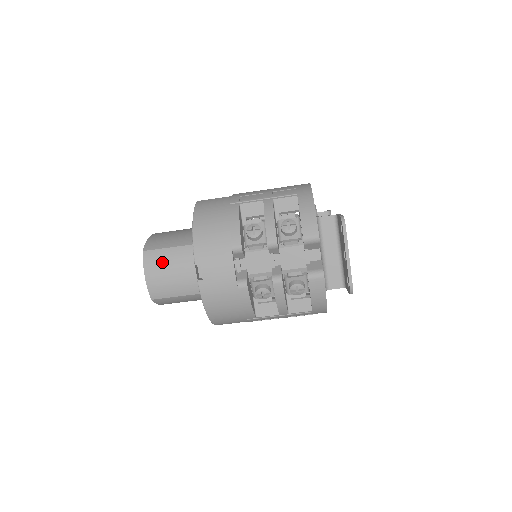
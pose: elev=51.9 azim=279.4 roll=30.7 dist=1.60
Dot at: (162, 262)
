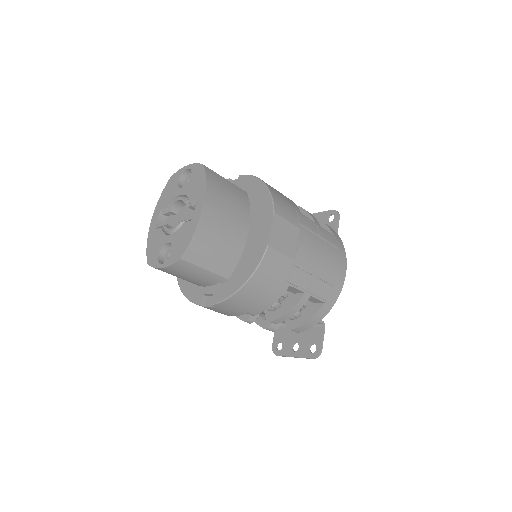
Dot at: (188, 273)
